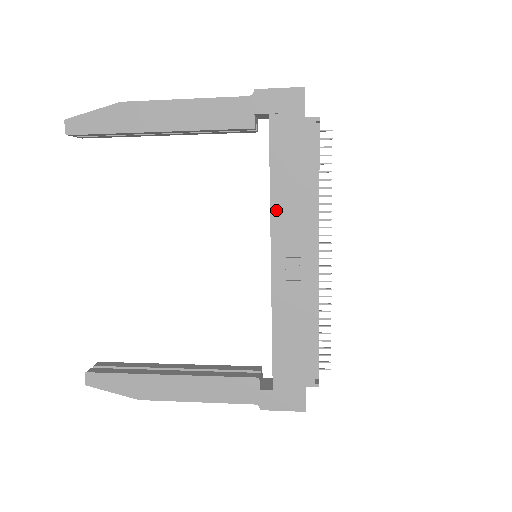
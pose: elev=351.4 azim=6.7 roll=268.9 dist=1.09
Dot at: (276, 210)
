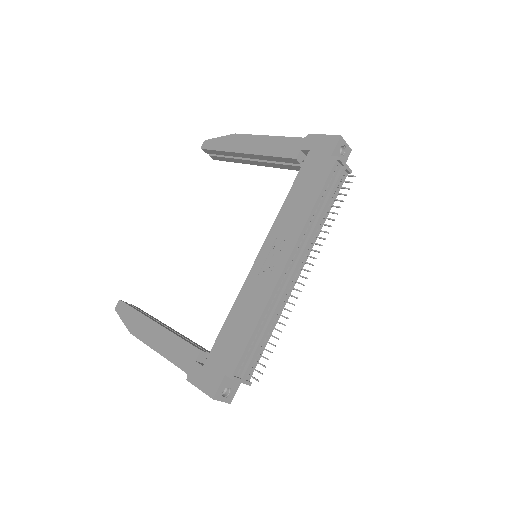
Dot at: (280, 218)
